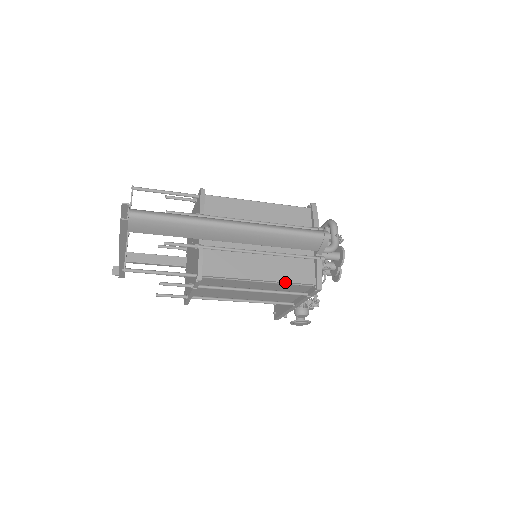
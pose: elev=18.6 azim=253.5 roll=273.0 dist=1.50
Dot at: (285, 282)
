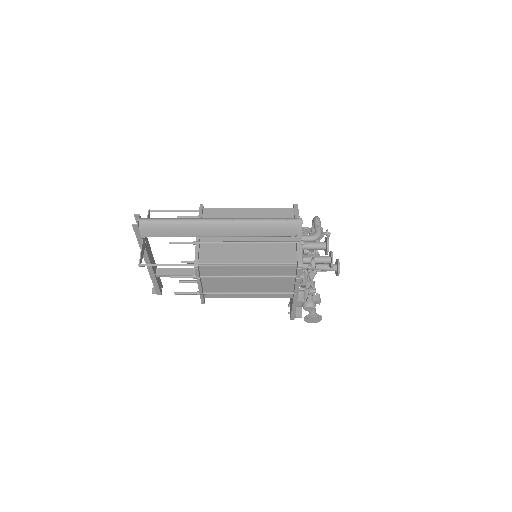
Dot at: (270, 264)
